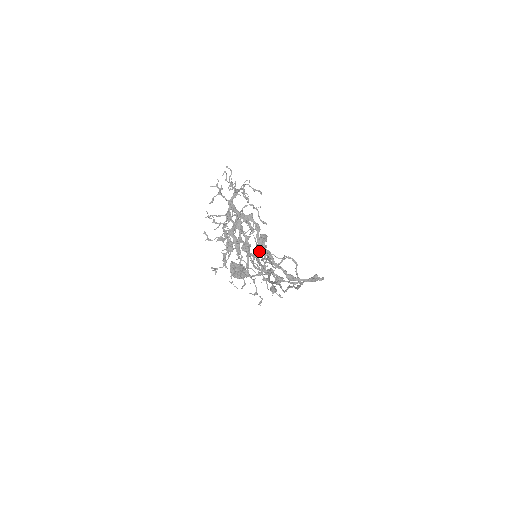
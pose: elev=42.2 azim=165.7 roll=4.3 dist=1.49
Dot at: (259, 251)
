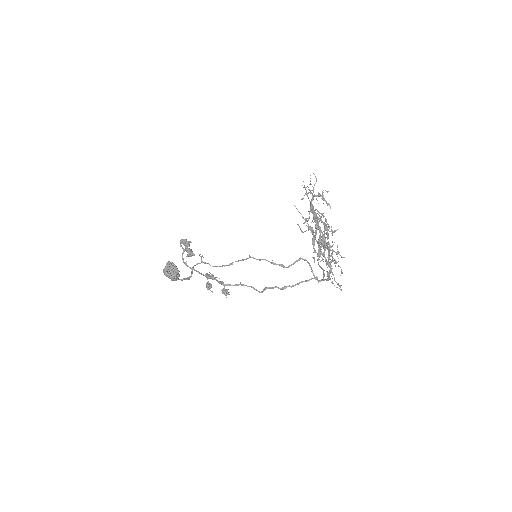
Dot at: (193, 255)
